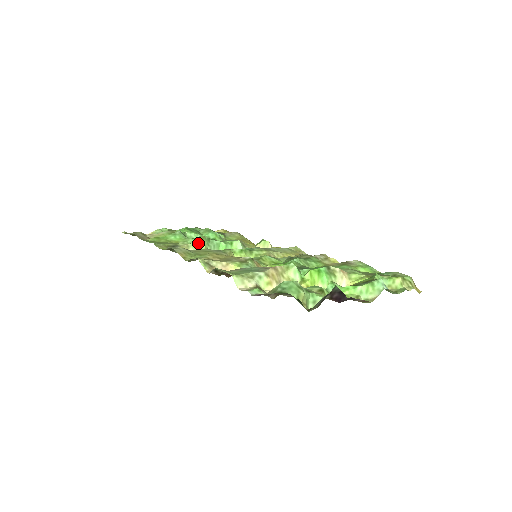
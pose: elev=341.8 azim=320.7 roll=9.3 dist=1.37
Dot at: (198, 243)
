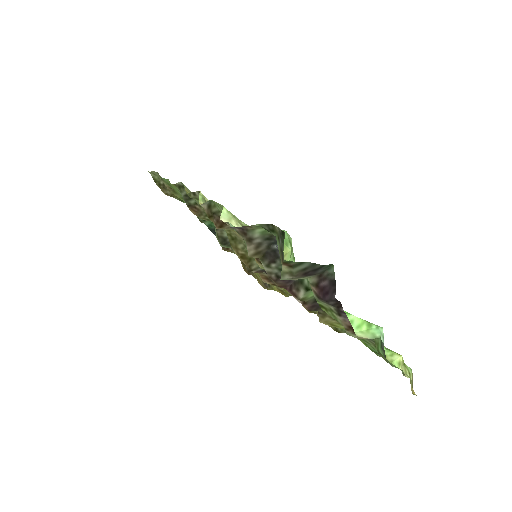
Dot at: occluded
